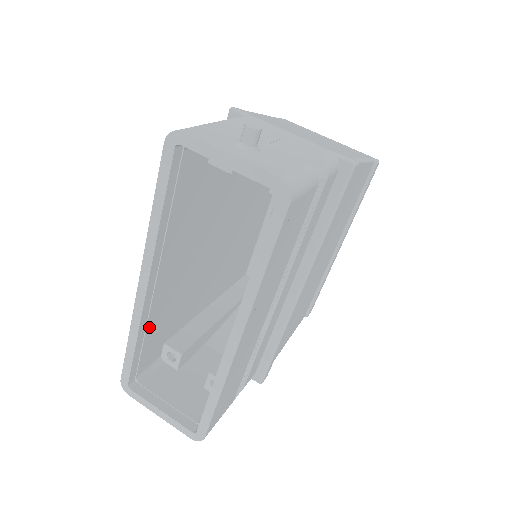
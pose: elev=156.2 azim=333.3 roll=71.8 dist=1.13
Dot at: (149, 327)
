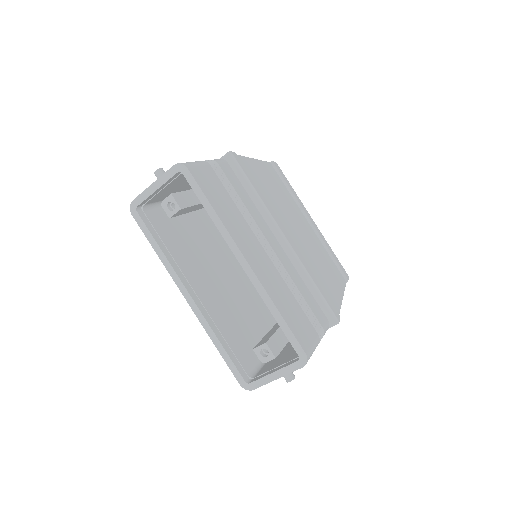
Dot at: (222, 330)
